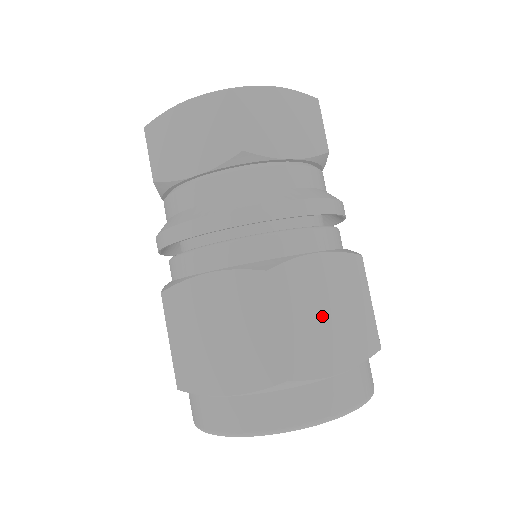
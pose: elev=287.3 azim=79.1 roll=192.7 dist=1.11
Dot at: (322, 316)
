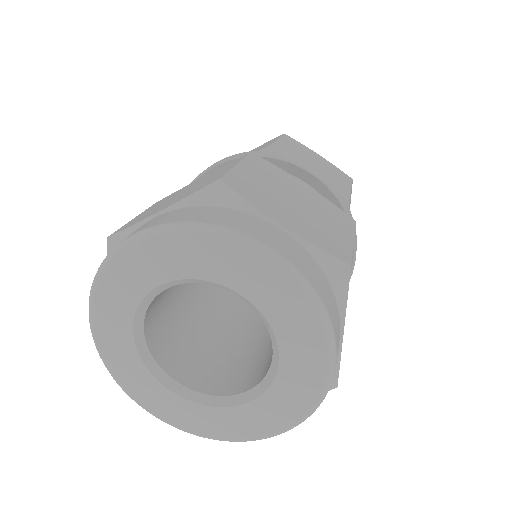
Dot at: (288, 198)
